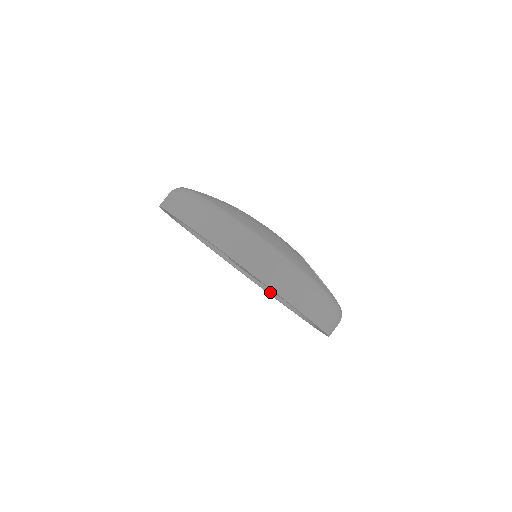
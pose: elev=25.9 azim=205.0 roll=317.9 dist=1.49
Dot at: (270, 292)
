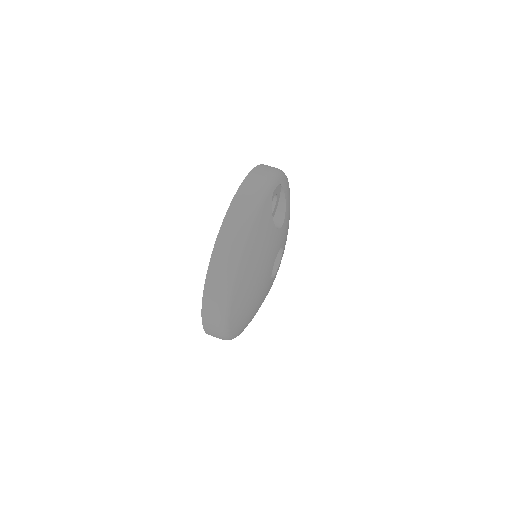
Dot at: occluded
